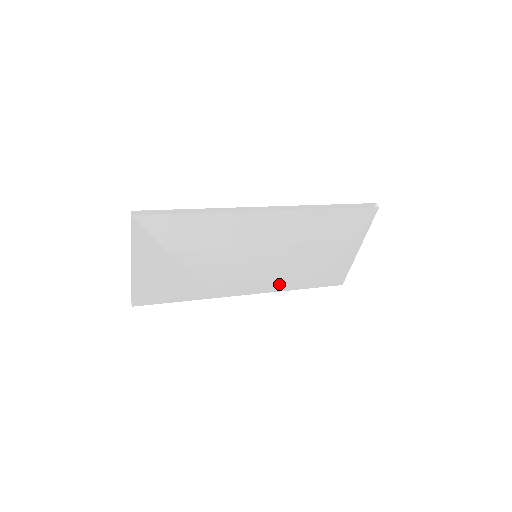
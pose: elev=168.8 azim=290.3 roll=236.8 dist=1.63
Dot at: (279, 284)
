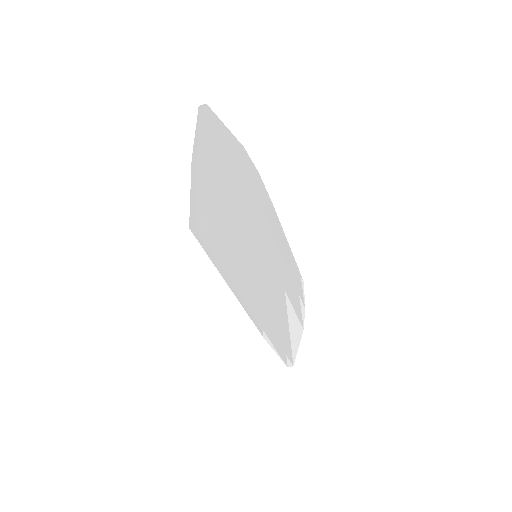
Dot at: (292, 276)
